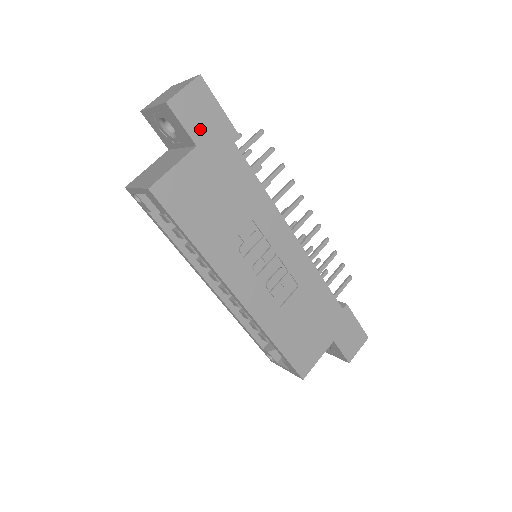
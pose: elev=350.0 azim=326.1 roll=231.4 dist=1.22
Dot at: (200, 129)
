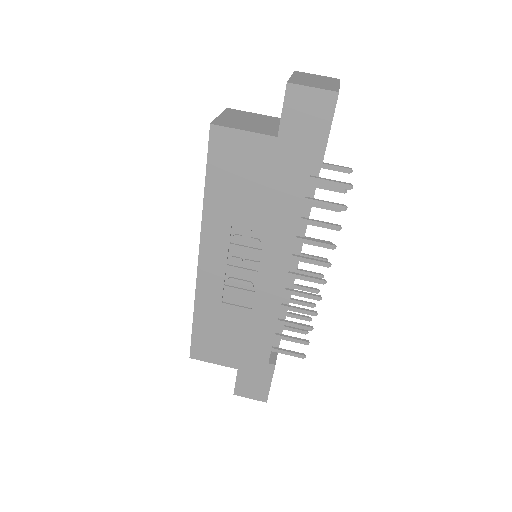
Dot at: (294, 129)
